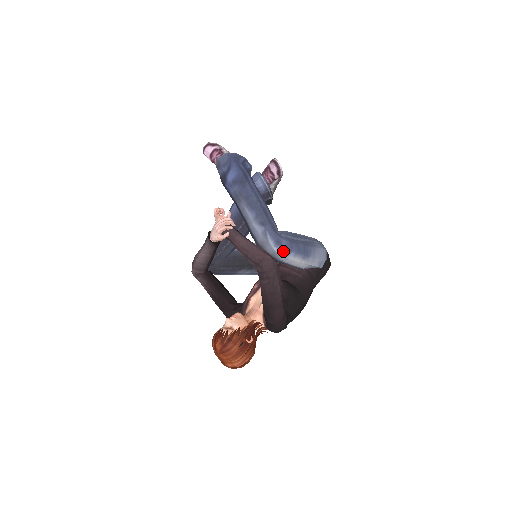
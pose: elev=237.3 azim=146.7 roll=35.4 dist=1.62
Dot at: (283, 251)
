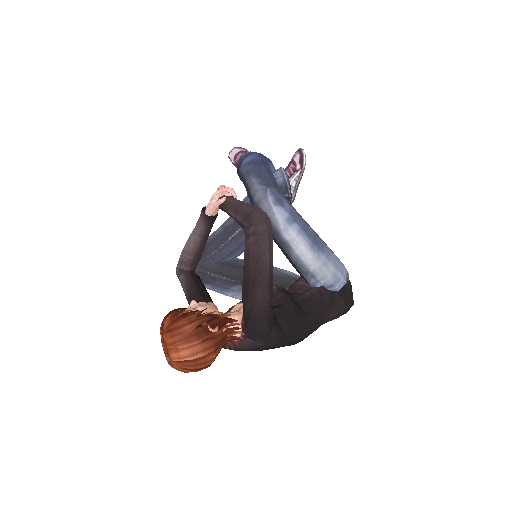
Dot at: (283, 215)
